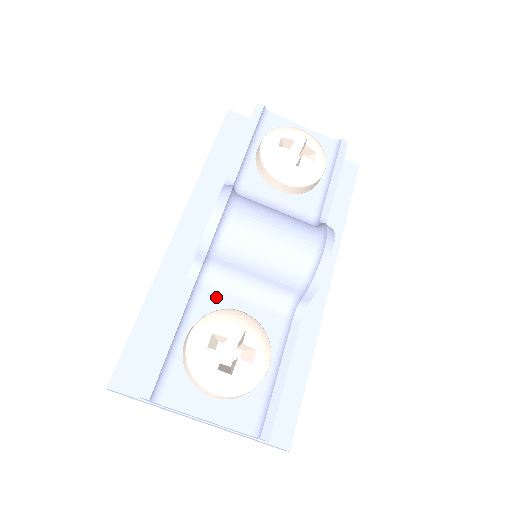
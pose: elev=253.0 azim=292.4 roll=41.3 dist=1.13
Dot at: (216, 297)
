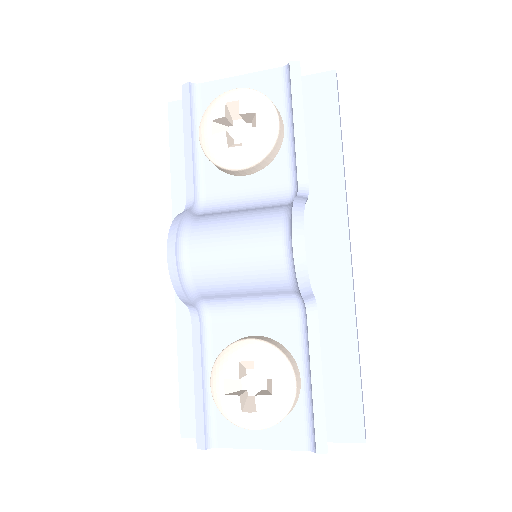
Dot at: (226, 327)
